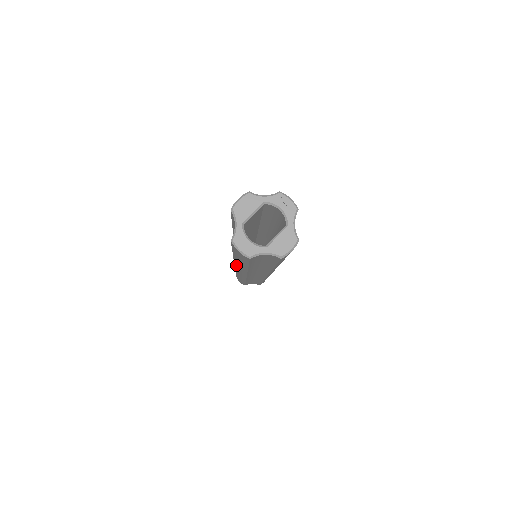
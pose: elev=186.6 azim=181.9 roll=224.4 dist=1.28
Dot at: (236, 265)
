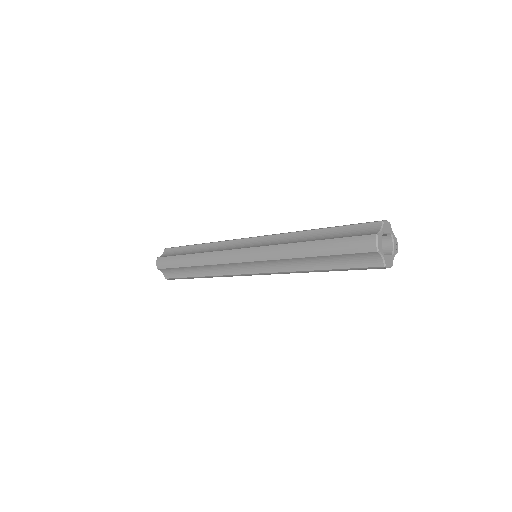
Dot at: (273, 248)
